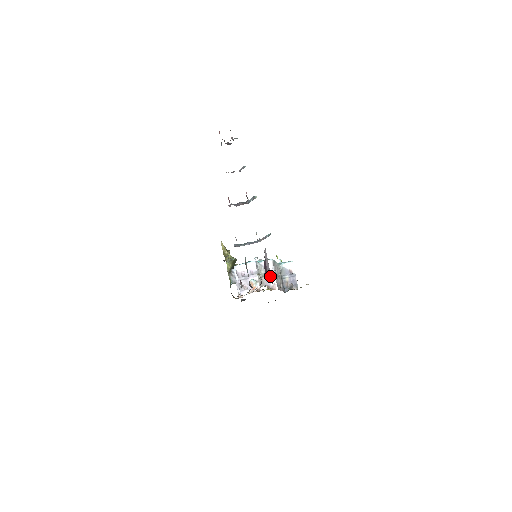
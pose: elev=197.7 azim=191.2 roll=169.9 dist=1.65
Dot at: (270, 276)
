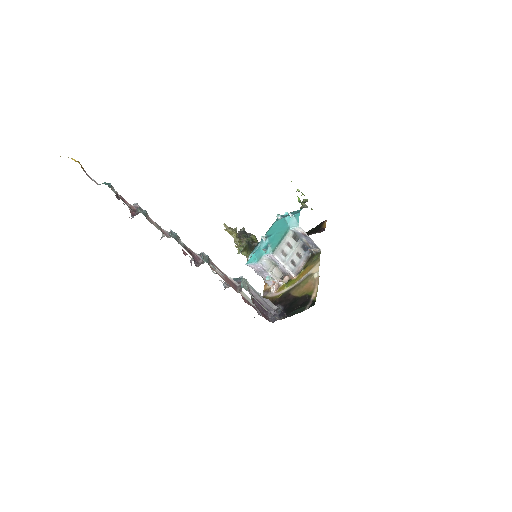
Dot at: (270, 309)
